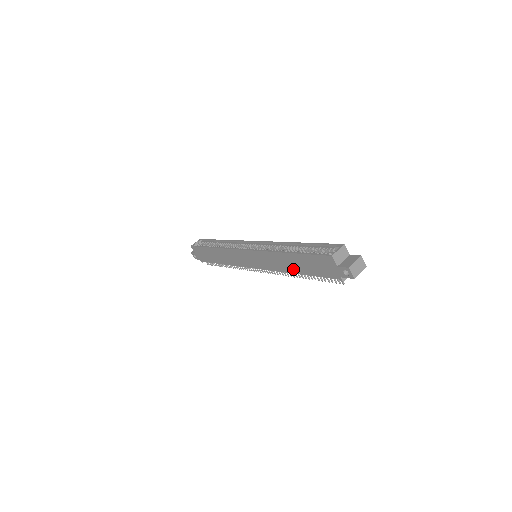
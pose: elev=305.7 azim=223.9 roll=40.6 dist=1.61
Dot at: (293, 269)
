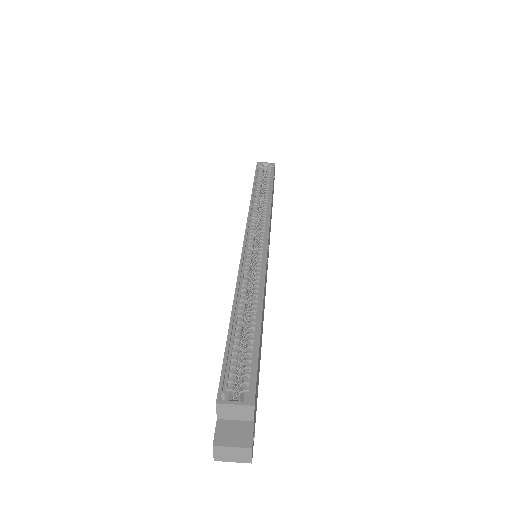
Dot at: occluded
